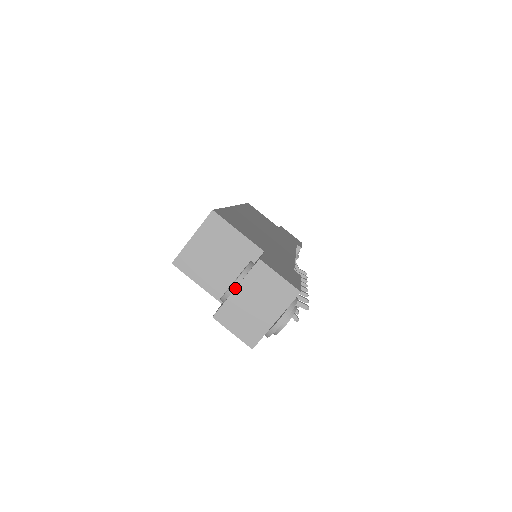
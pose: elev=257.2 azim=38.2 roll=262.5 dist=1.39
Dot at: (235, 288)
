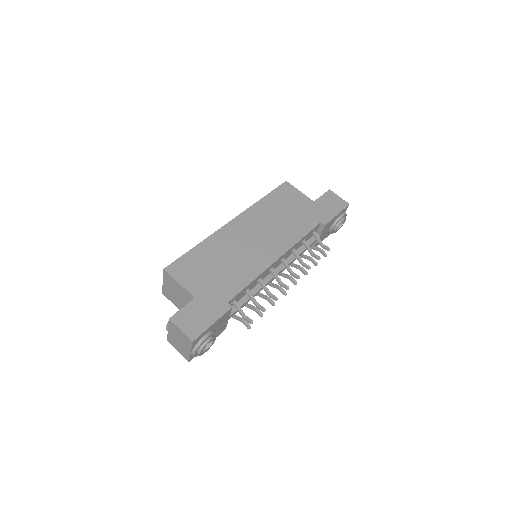
Dot at: (168, 330)
